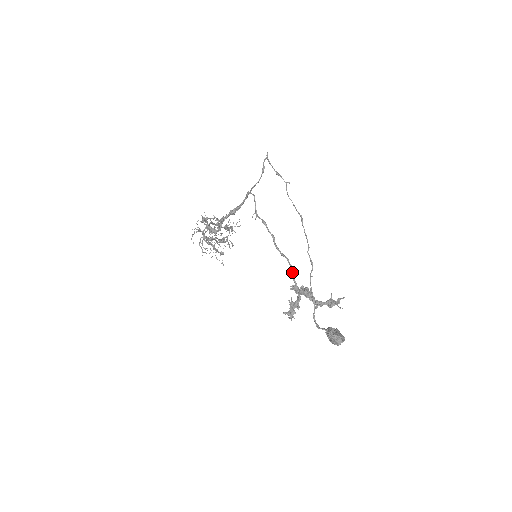
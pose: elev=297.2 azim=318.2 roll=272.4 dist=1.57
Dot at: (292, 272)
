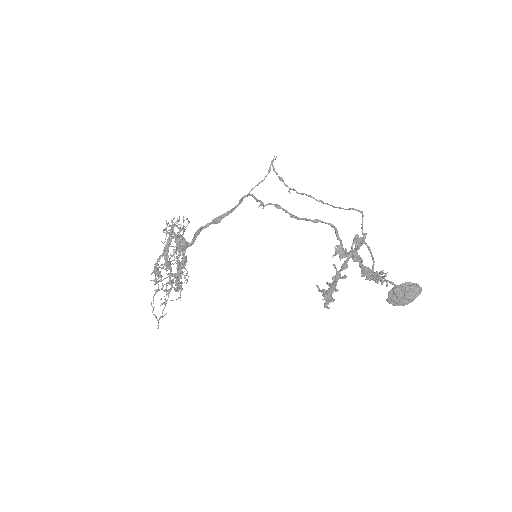
Dot at: (336, 230)
